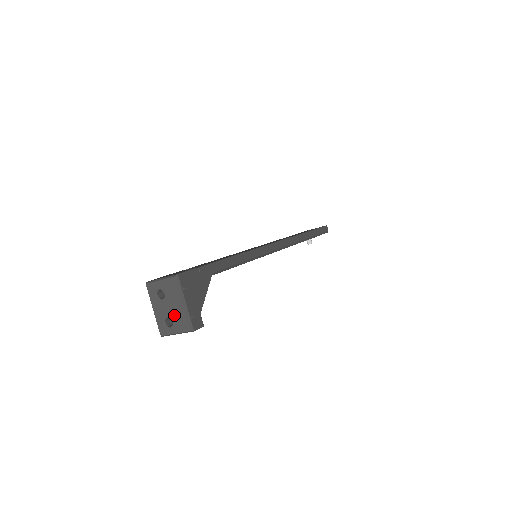
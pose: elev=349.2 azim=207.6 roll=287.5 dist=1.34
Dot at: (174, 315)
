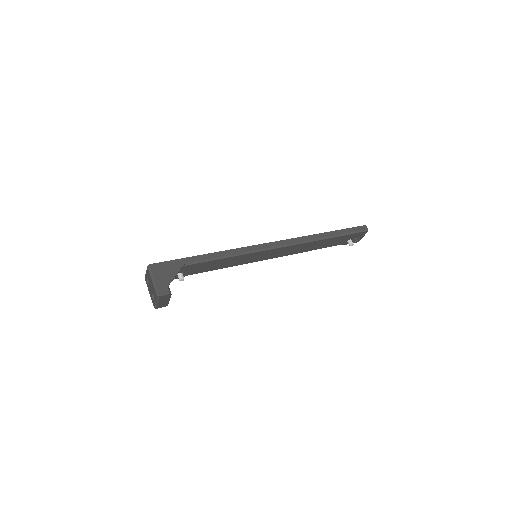
Dot at: (153, 290)
